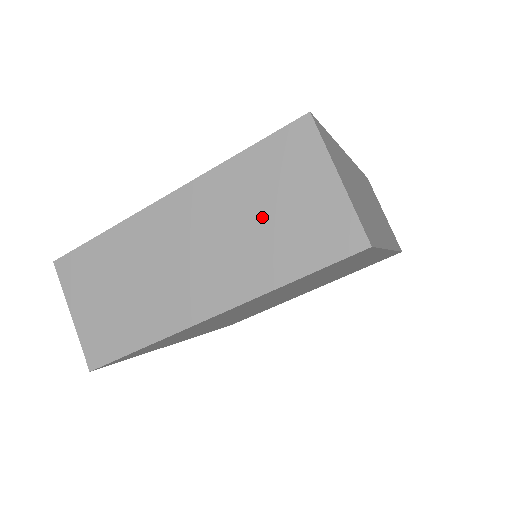
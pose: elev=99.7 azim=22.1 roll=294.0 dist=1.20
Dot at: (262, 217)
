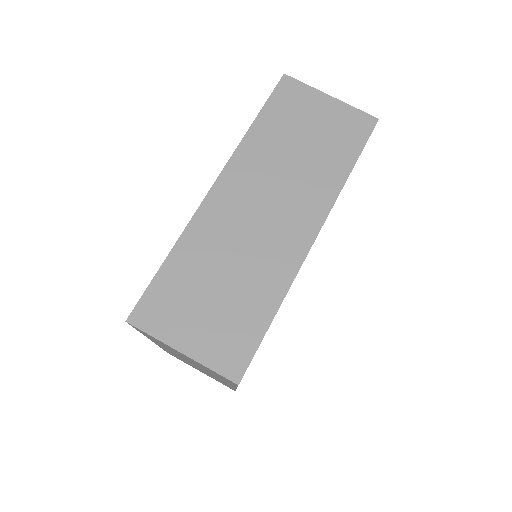
Dot at: occluded
